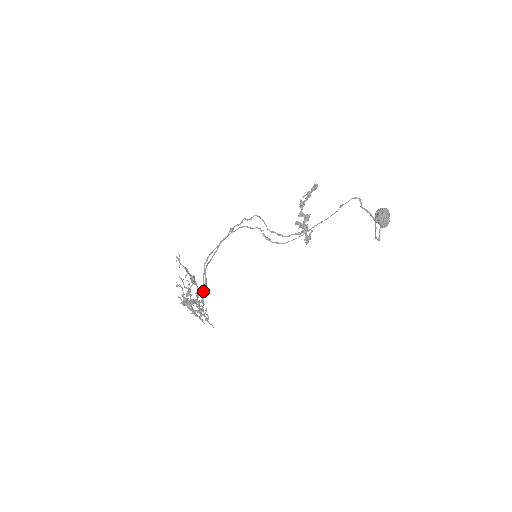
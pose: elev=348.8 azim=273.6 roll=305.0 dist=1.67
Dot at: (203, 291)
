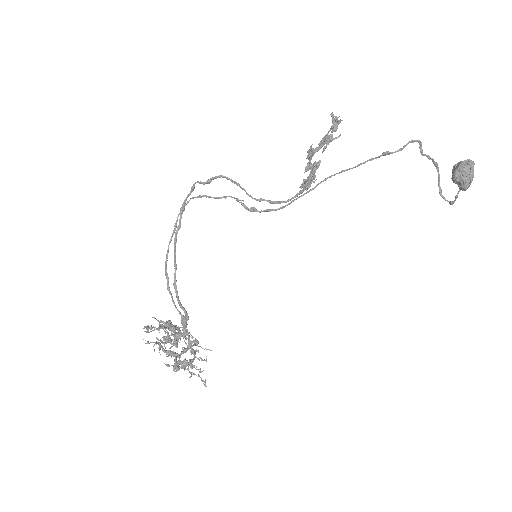
Dot at: (184, 324)
